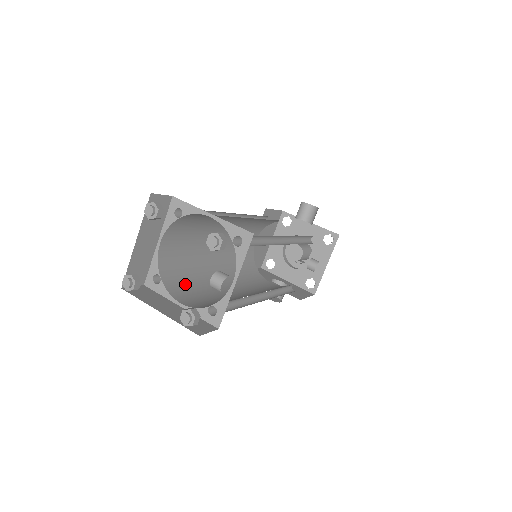
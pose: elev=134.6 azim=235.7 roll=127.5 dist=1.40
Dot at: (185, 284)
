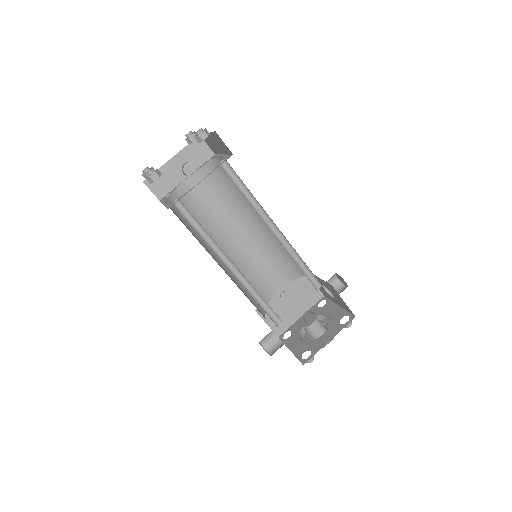
Dot at: (184, 218)
